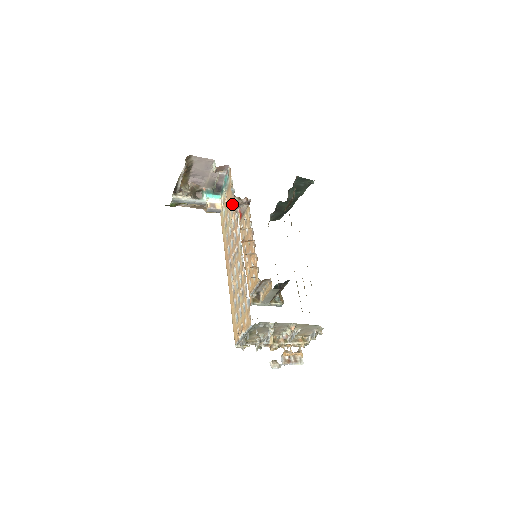
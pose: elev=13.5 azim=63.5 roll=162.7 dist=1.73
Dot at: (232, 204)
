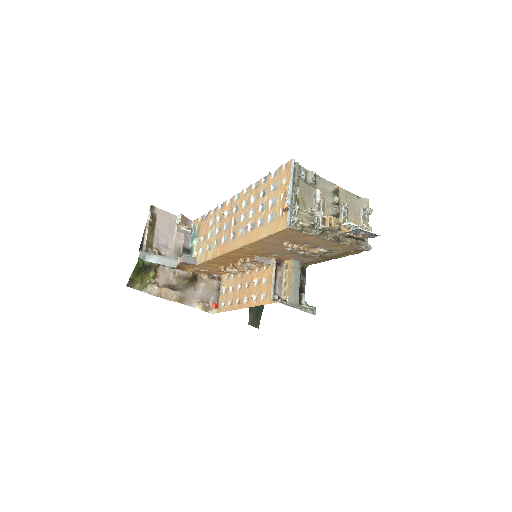
Dot at: (210, 218)
